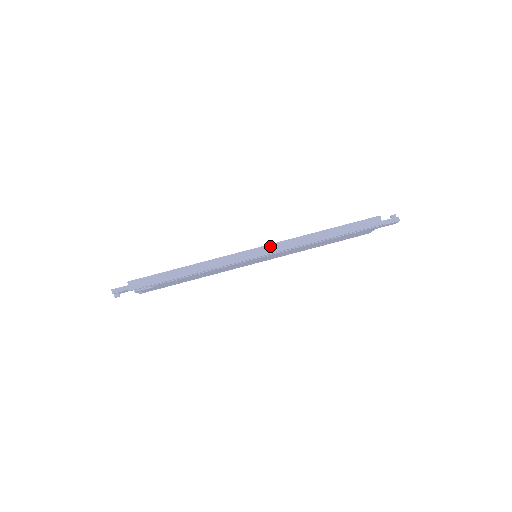
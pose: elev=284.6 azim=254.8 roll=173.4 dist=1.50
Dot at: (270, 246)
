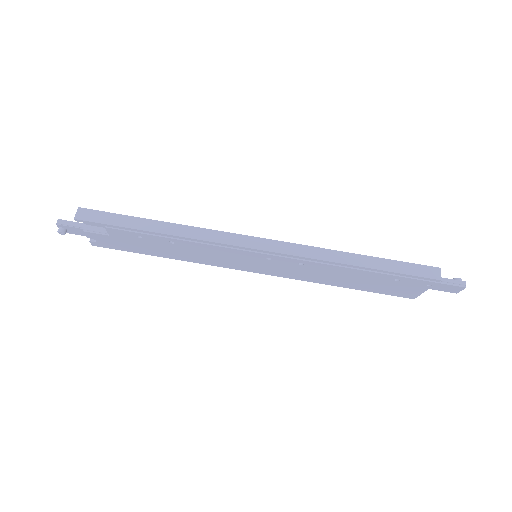
Dot at: (279, 243)
